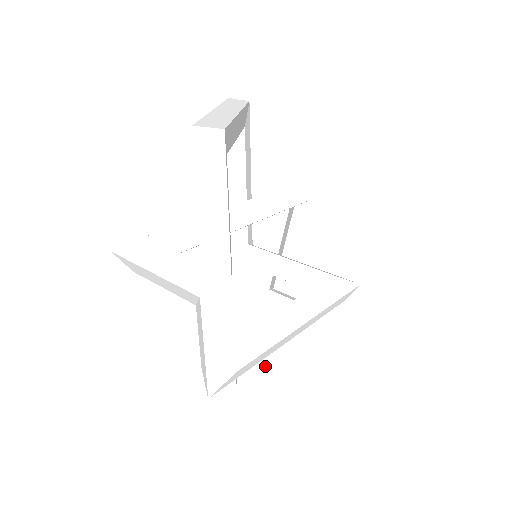
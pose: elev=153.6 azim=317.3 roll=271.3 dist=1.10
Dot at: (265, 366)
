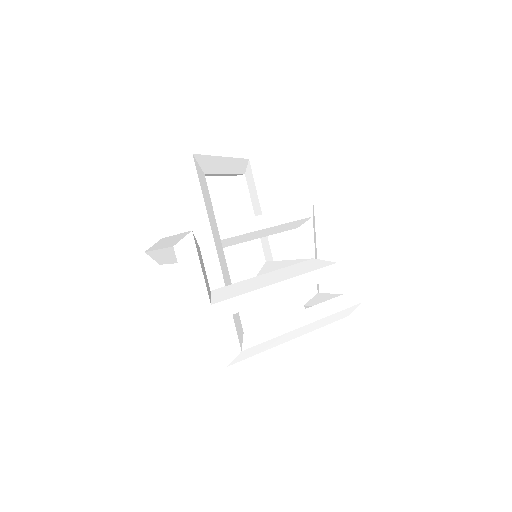
Dot at: (269, 338)
